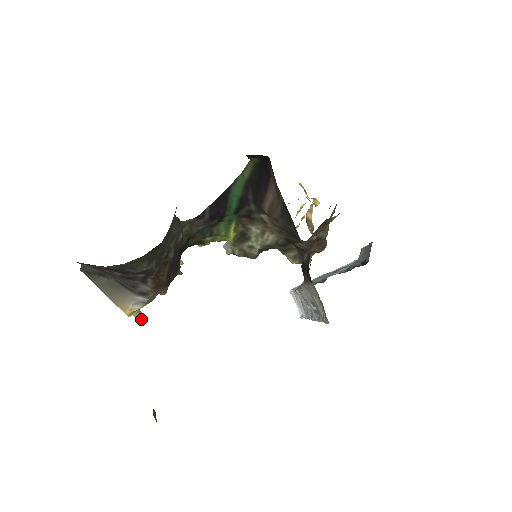
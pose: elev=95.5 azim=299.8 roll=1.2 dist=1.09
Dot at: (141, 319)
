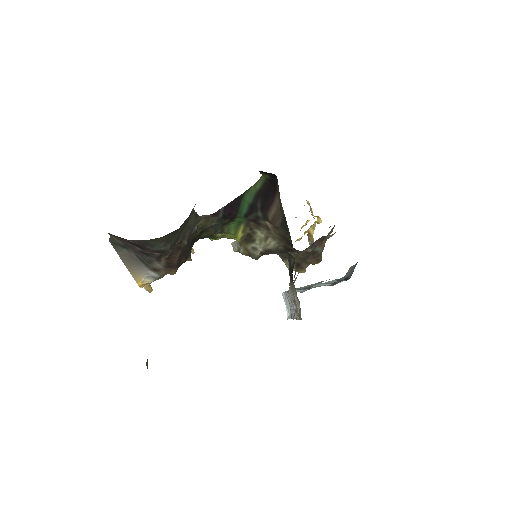
Dot at: (150, 292)
